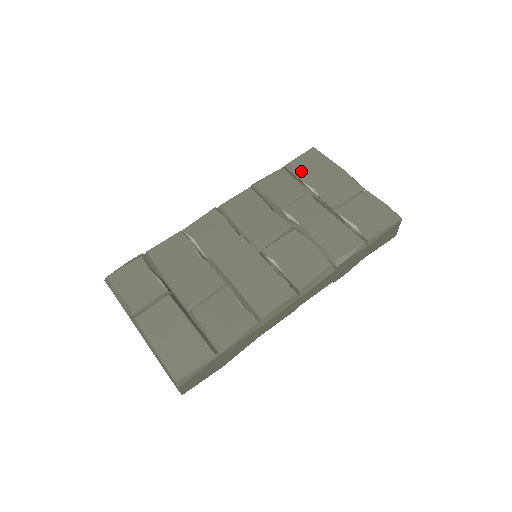
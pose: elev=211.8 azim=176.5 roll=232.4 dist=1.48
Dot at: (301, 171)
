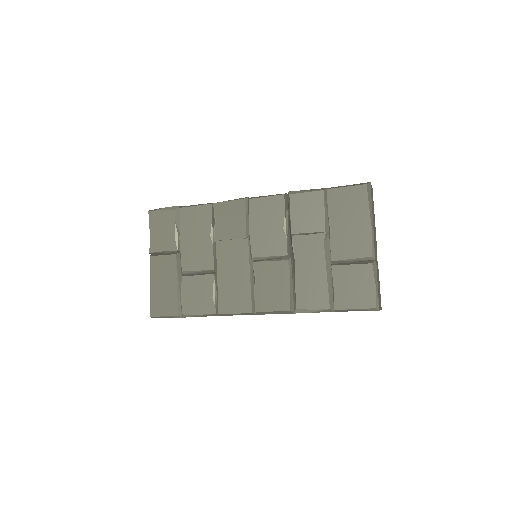
Dot at: (336, 205)
